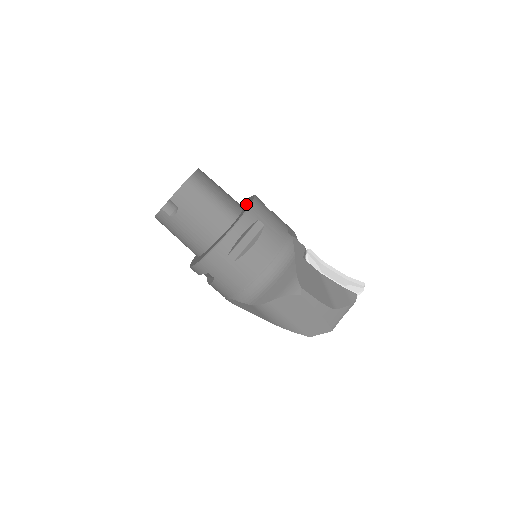
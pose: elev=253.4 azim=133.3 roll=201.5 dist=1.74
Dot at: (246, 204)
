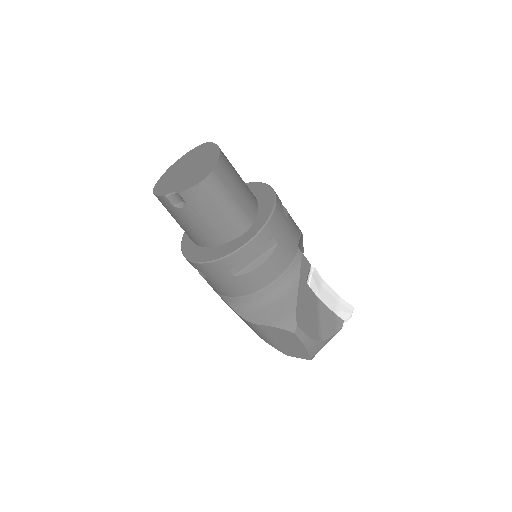
Dot at: (263, 203)
